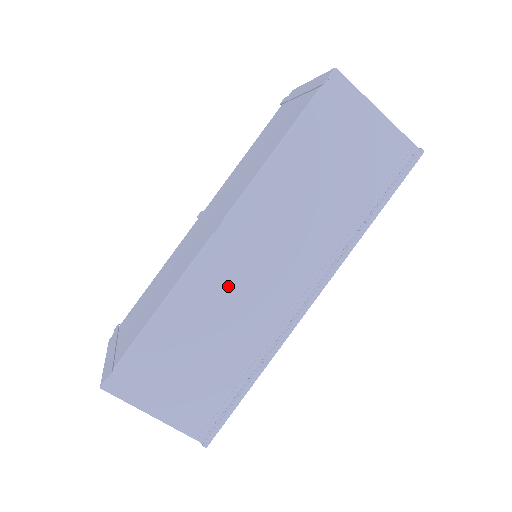
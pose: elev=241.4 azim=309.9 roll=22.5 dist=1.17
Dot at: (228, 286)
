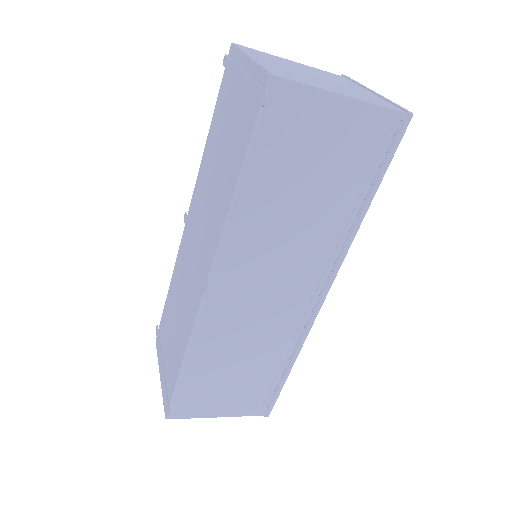
Dot at: (238, 321)
